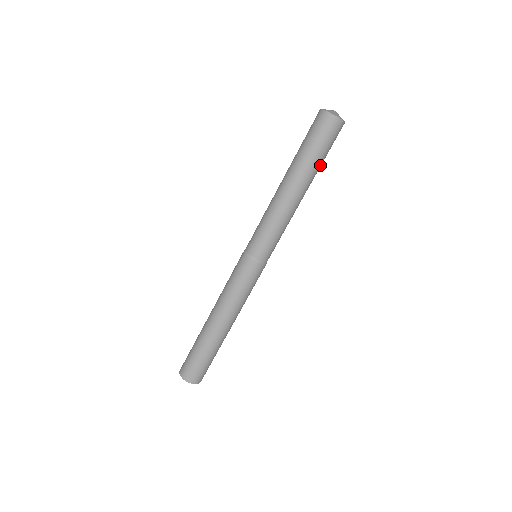
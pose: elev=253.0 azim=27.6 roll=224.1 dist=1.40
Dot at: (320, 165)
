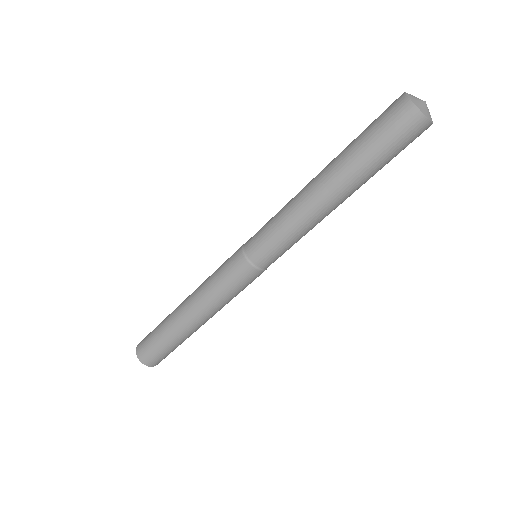
Dot at: (372, 171)
